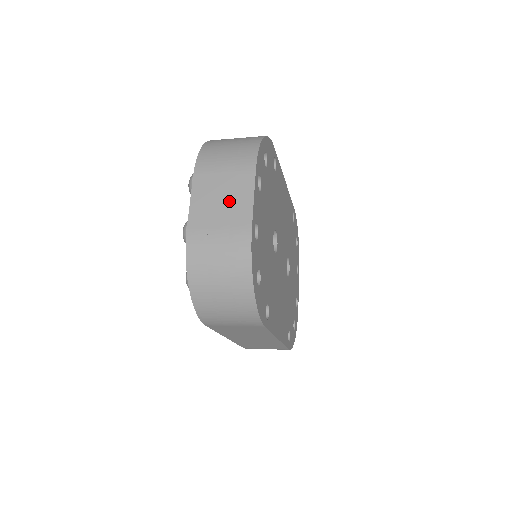
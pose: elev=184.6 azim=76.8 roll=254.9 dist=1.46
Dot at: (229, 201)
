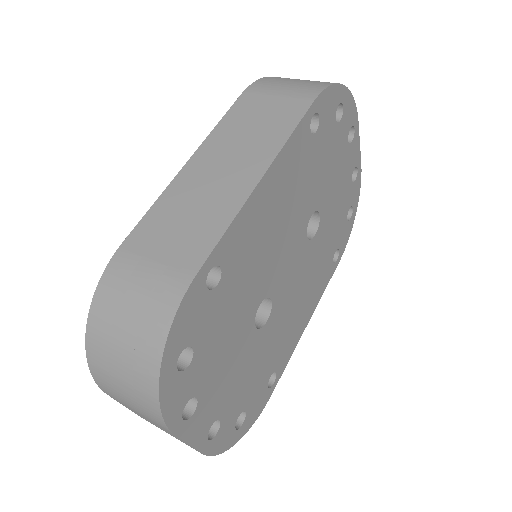
Dot at: (164, 430)
